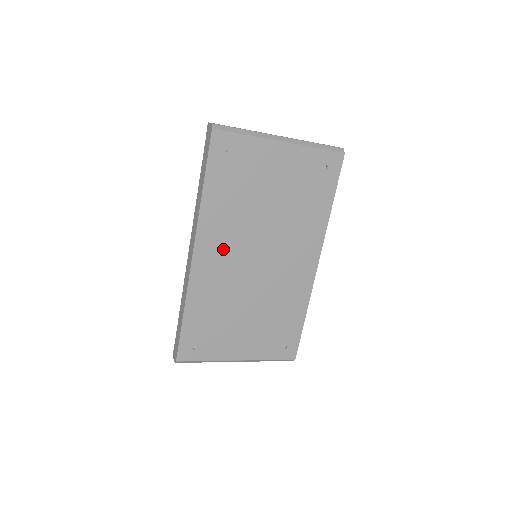
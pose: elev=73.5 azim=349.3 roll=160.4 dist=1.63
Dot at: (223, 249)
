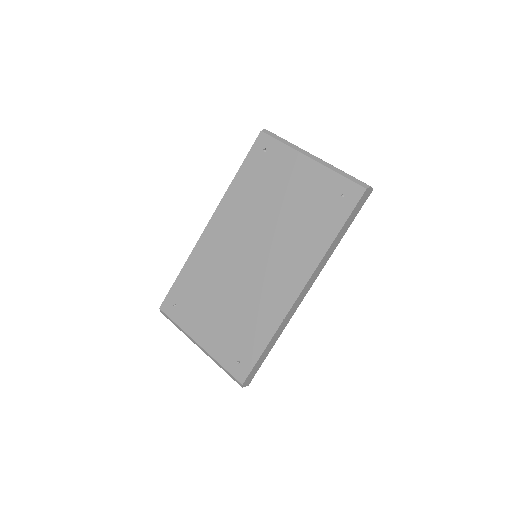
Dot at: (229, 230)
